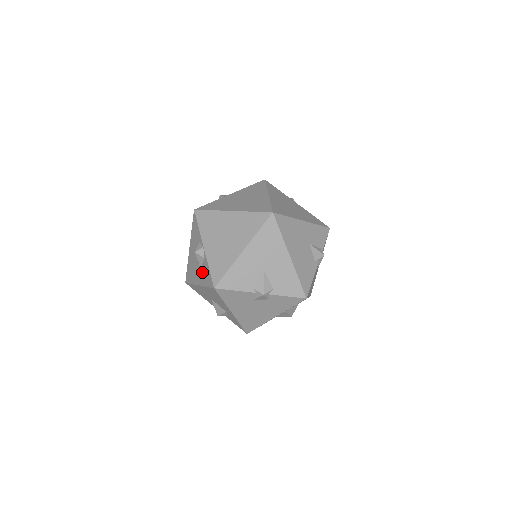
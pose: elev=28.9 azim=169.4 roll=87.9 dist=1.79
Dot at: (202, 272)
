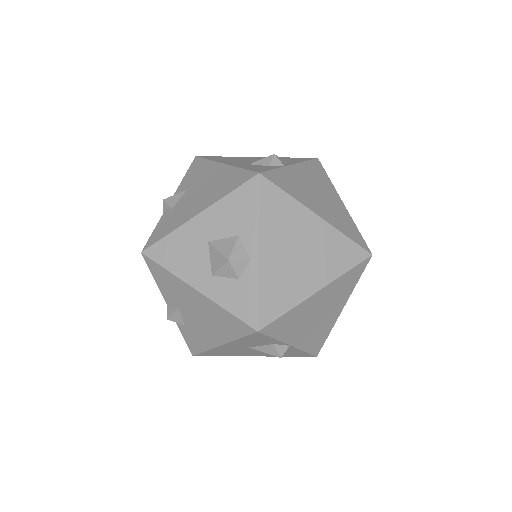
Dot at: occluded
